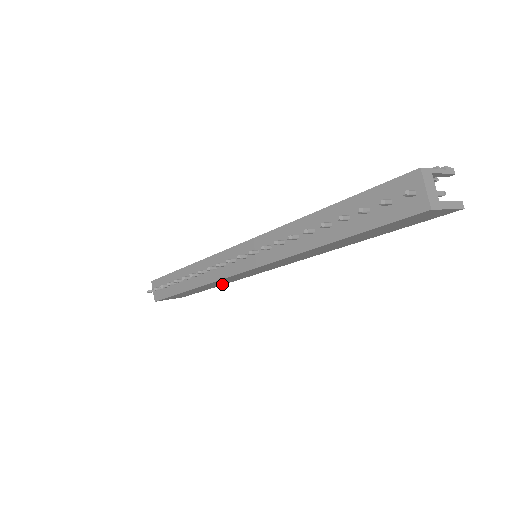
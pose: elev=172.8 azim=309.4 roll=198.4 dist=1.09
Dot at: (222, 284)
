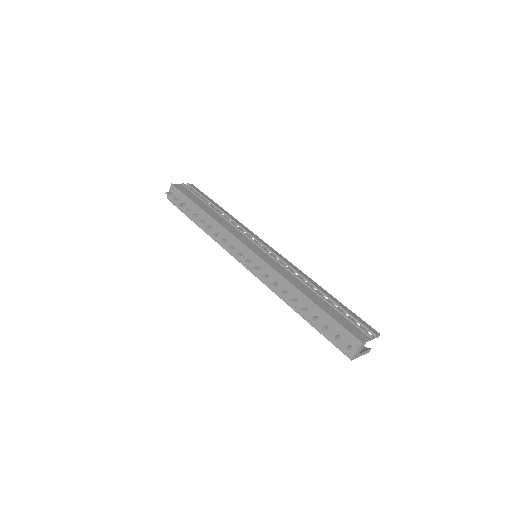
Dot at: occluded
